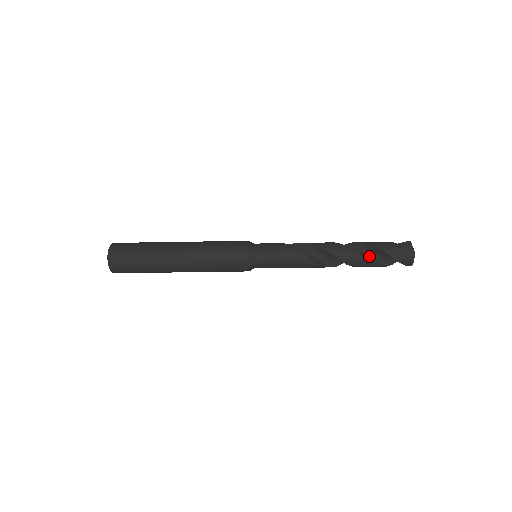
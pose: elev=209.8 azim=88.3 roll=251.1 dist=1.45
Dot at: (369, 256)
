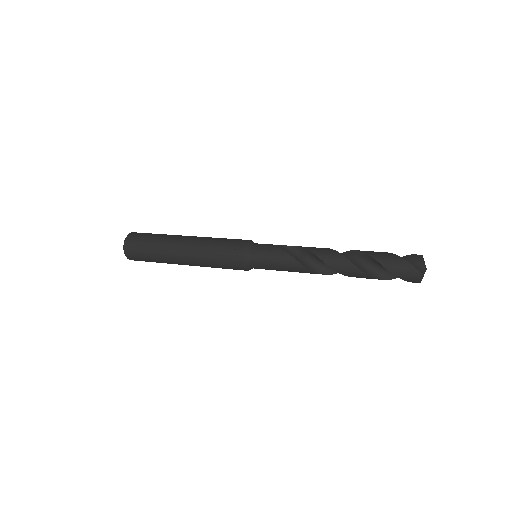
Dot at: (371, 268)
